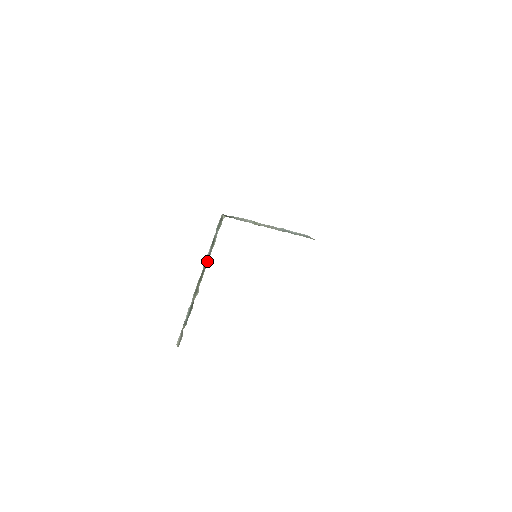
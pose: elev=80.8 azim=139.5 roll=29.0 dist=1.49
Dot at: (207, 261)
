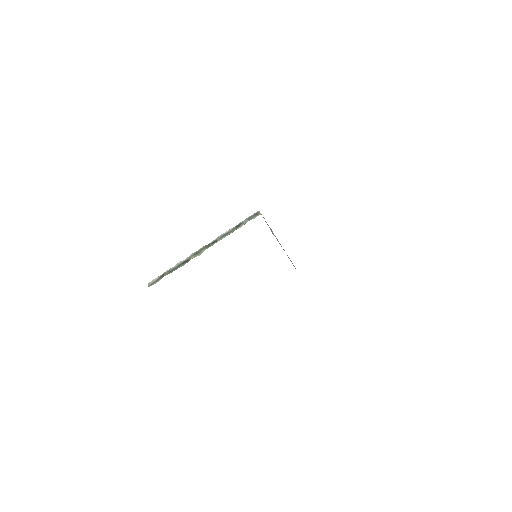
Dot at: (224, 236)
